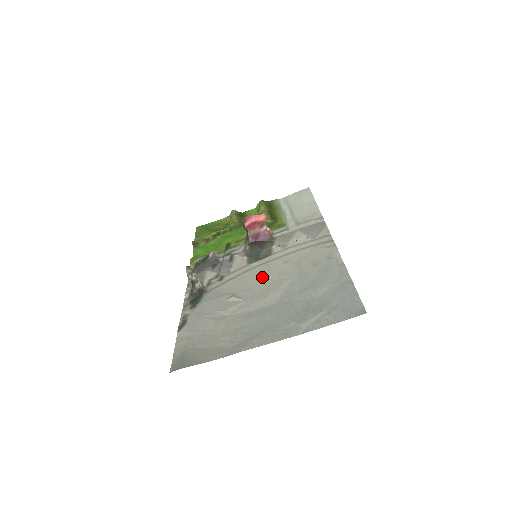
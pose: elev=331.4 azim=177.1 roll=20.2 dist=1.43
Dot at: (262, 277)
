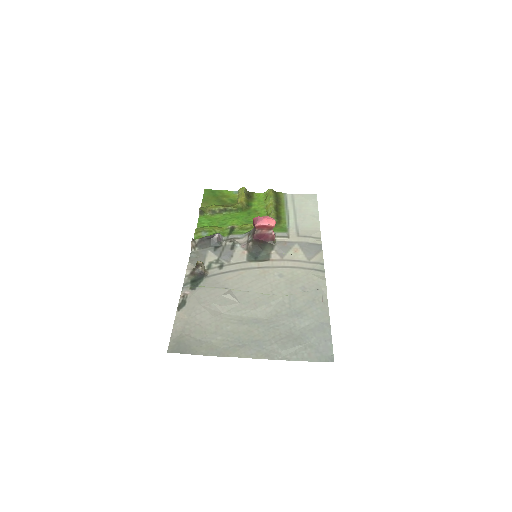
Dot at: (258, 283)
